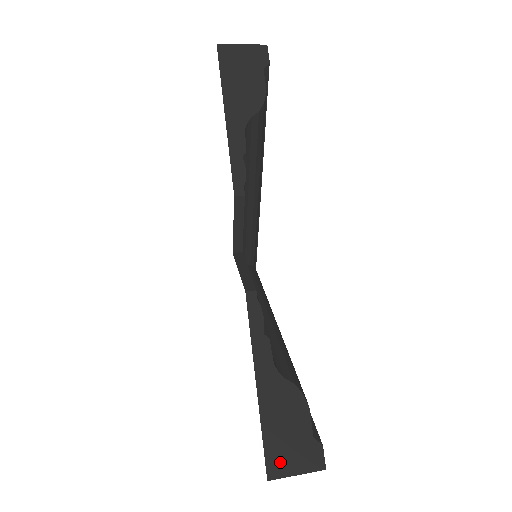
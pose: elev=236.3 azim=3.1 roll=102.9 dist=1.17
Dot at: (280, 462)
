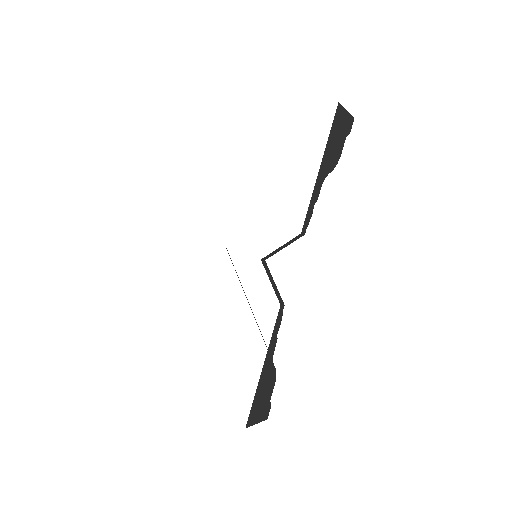
Dot at: (254, 417)
